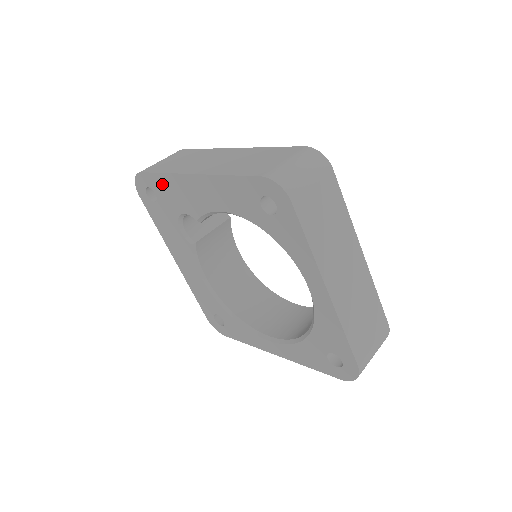
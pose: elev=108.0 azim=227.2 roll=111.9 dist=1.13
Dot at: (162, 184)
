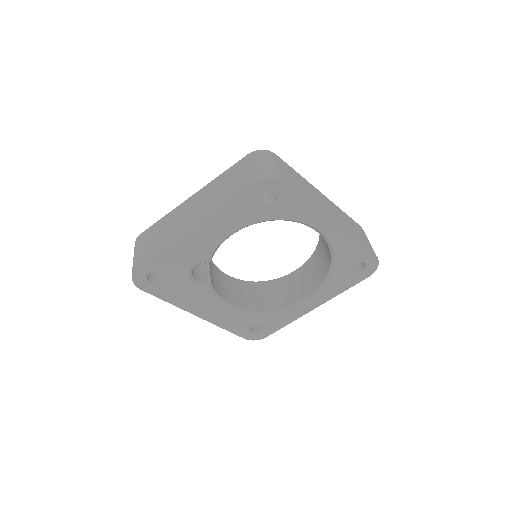
Dot at: (164, 259)
